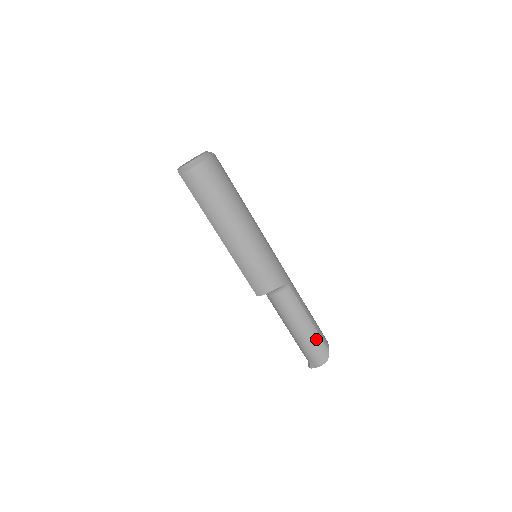
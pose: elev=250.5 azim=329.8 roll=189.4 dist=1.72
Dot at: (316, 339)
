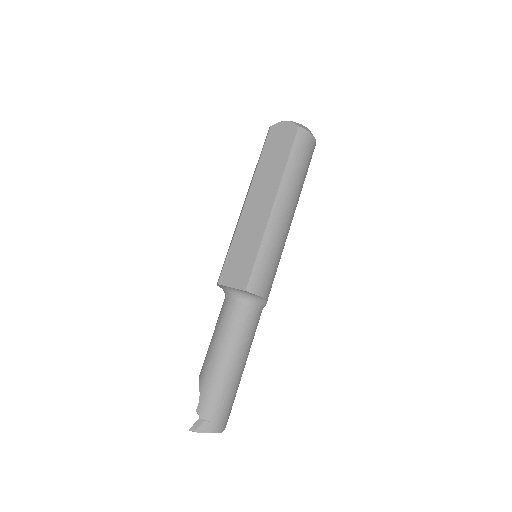
Dot at: occluded
